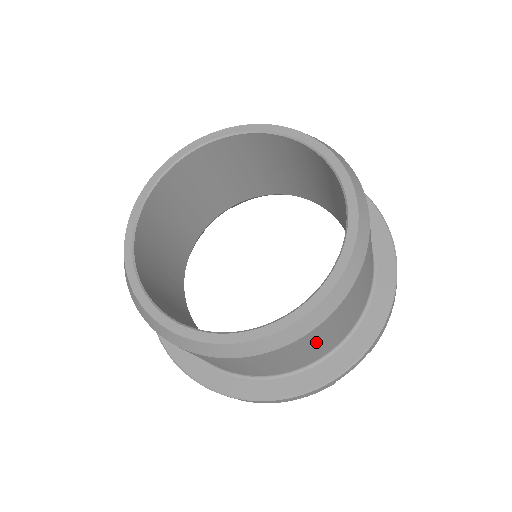
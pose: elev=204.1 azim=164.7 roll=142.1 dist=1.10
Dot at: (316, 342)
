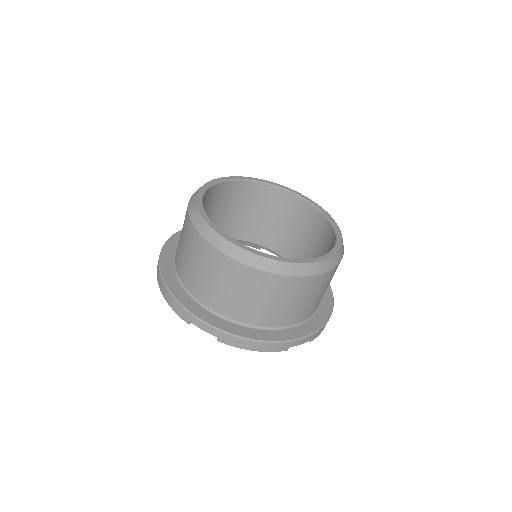
Dot at: (302, 296)
